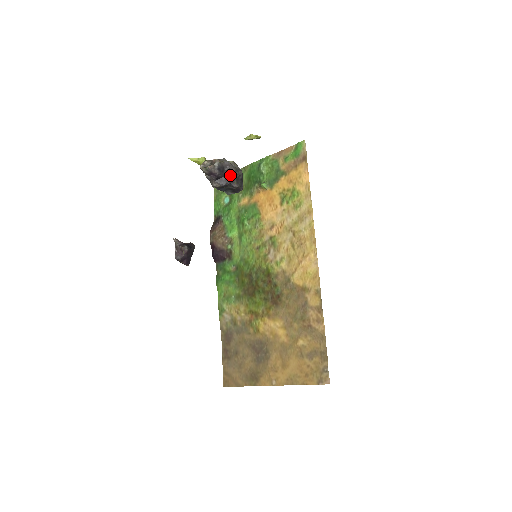
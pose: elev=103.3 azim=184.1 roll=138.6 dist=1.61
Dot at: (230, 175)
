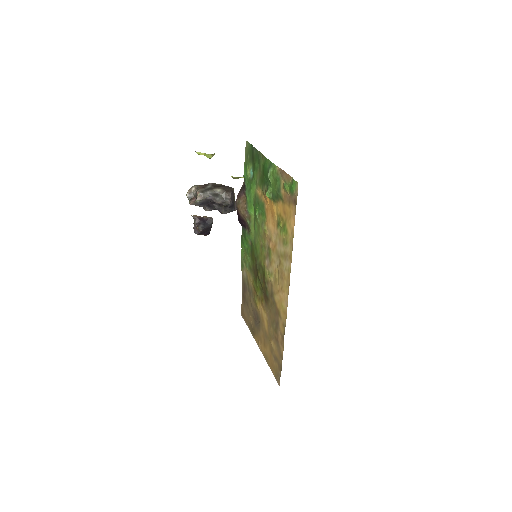
Dot at: occluded
